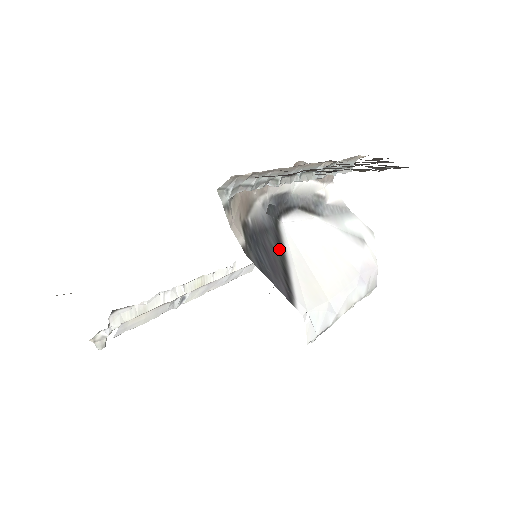
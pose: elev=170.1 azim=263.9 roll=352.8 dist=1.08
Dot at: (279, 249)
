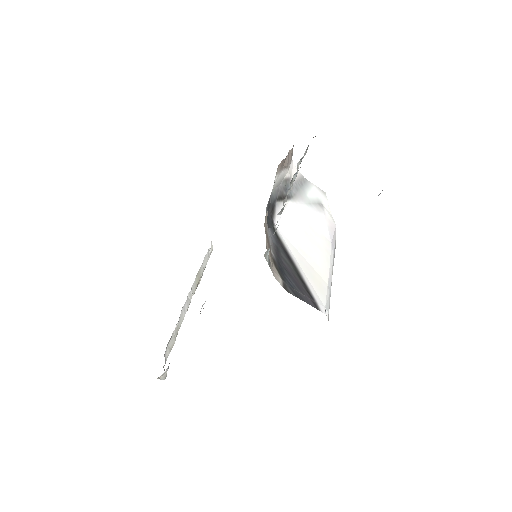
Dot at: (289, 260)
